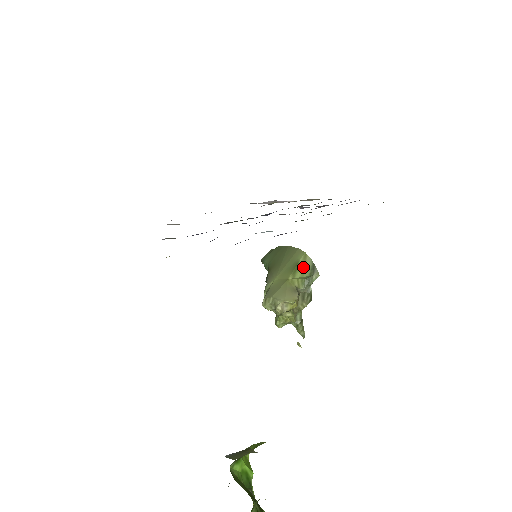
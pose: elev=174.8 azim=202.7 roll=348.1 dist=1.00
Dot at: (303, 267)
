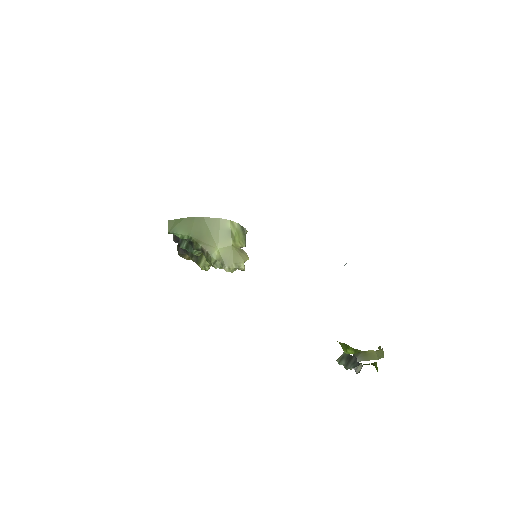
Dot at: (237, 232)
